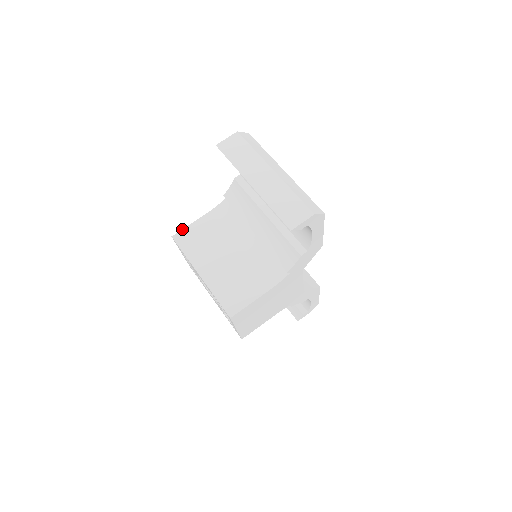
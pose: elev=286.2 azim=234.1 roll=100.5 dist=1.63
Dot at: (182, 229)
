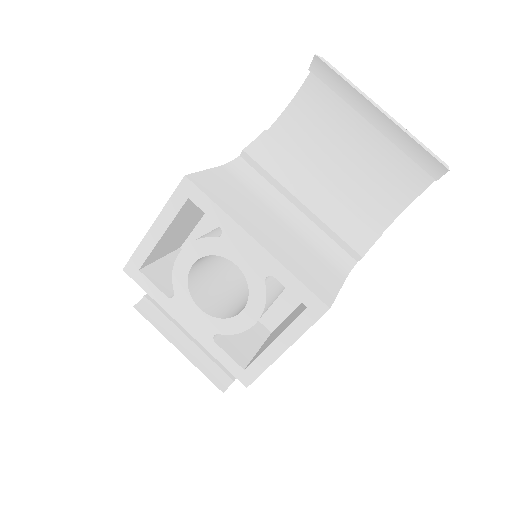
Dot at: occluded
